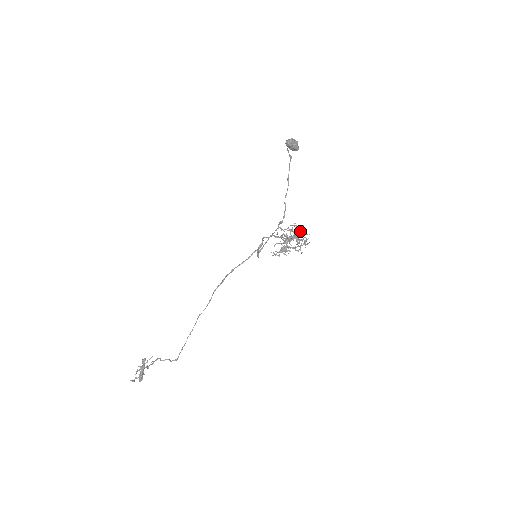
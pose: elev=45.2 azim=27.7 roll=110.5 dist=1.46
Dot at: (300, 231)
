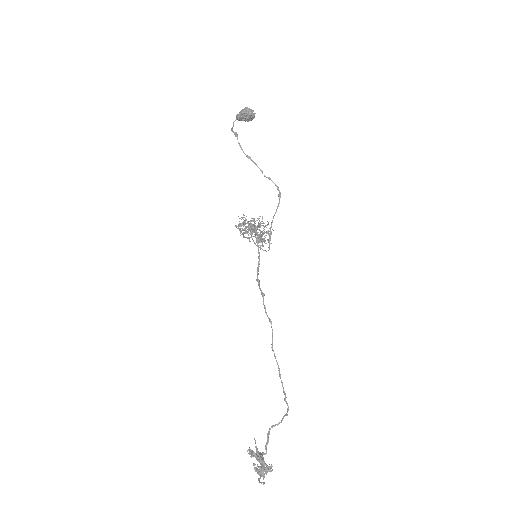
Dot at: (251, 218)
